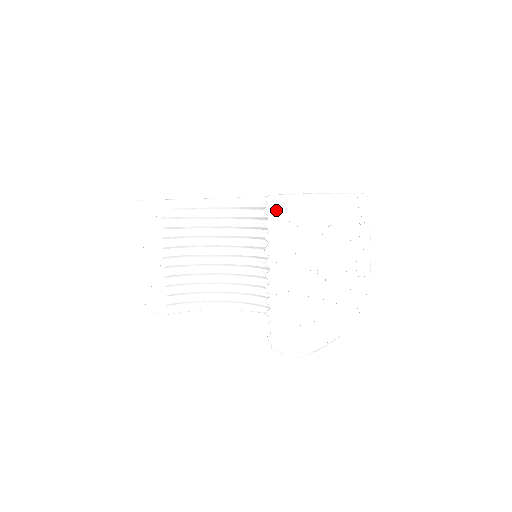
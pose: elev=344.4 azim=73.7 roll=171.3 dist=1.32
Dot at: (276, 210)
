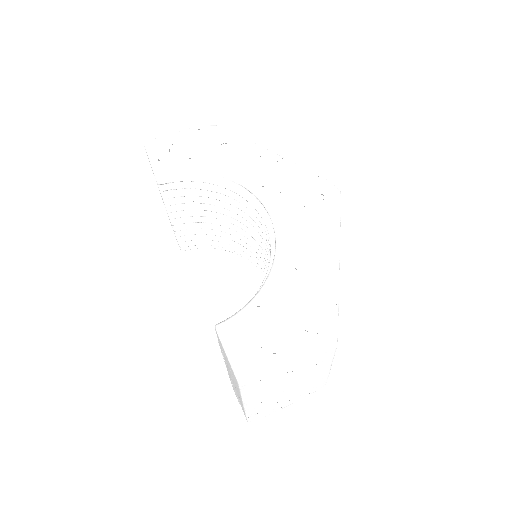
Dot at: (221, 345)
